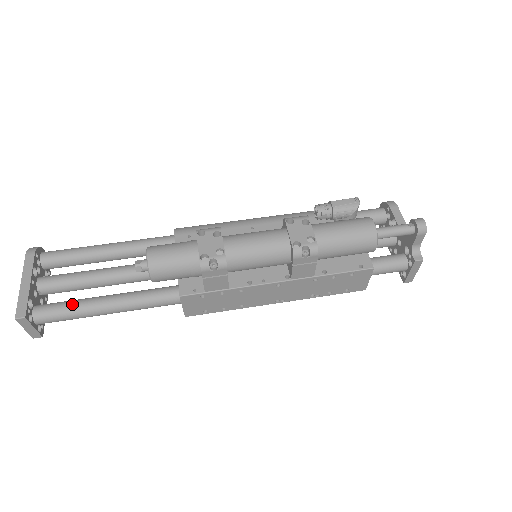
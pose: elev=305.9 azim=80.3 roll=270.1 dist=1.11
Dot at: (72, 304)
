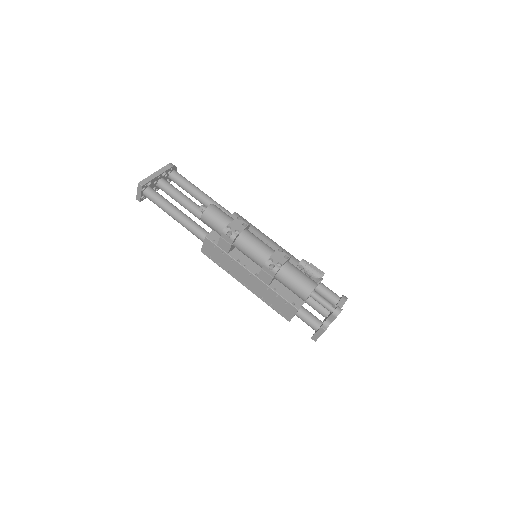
Dot at: (164, 199)
